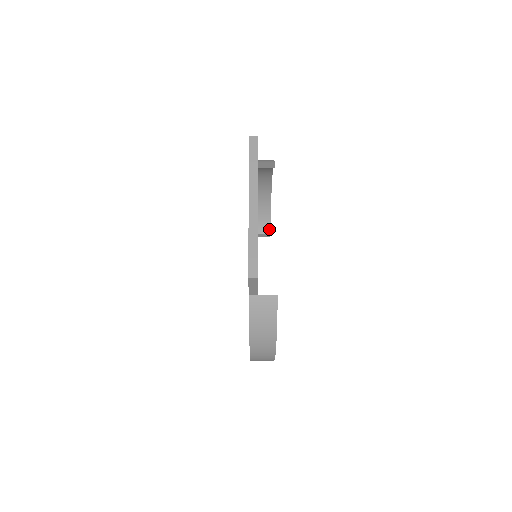
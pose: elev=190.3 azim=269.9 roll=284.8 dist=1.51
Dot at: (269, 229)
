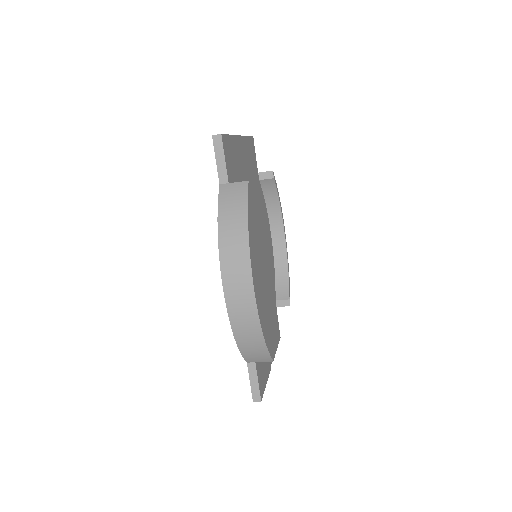
Dot at: (288, 295)
